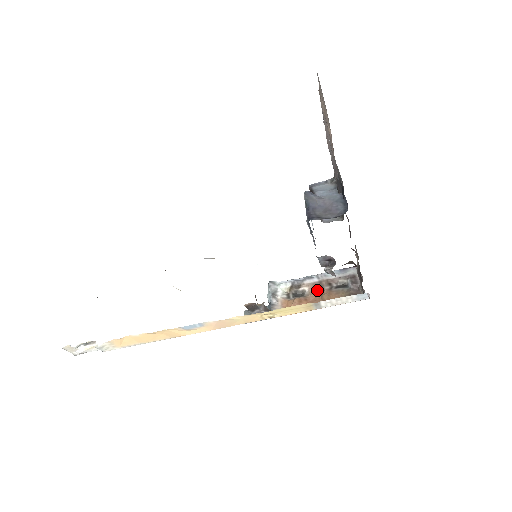
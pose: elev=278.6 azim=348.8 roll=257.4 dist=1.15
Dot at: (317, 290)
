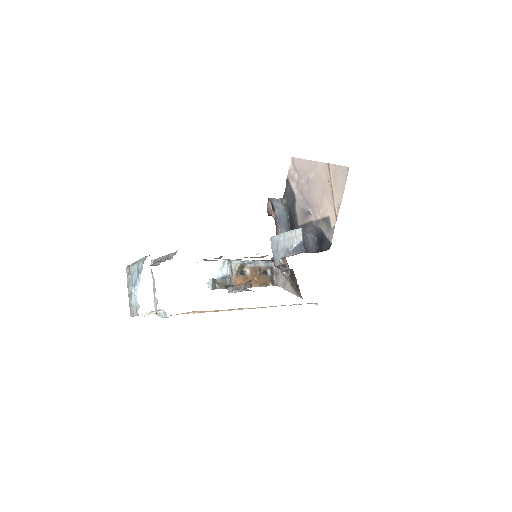
Dot at: (253, 273)
